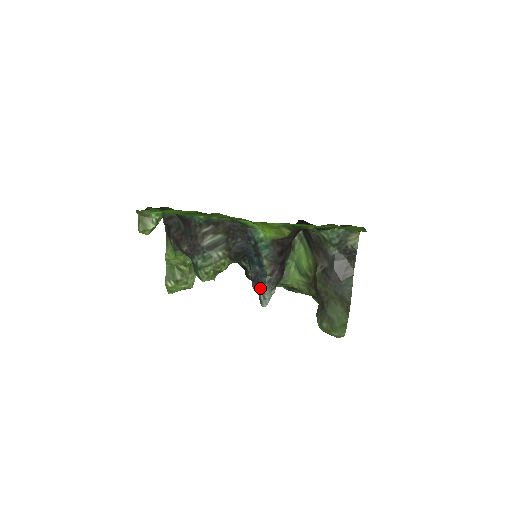
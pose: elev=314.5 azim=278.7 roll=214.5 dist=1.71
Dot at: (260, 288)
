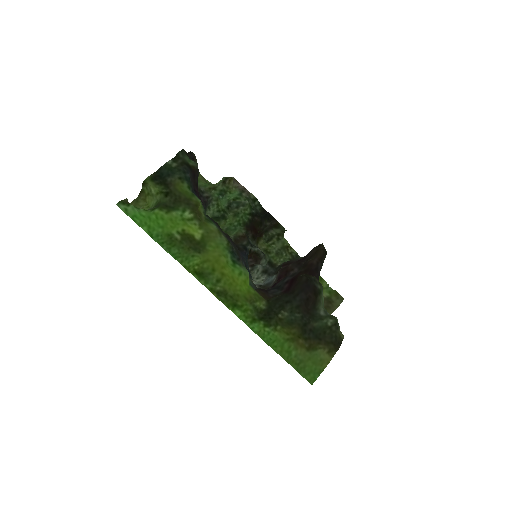
Dot at: occluded
